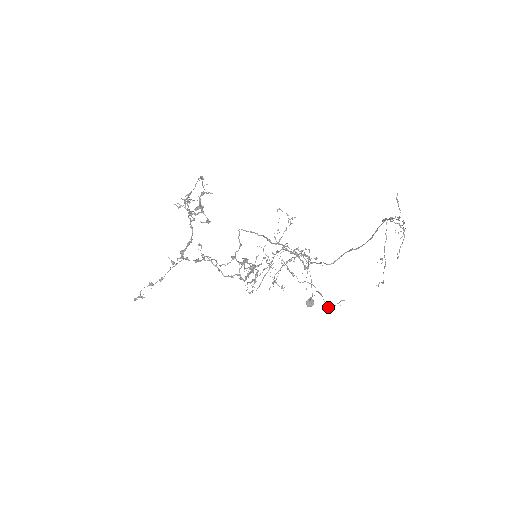
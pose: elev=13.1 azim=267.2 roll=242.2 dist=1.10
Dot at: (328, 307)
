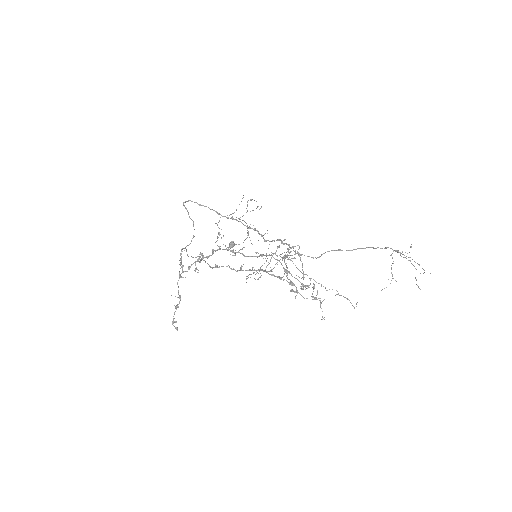
Dot at: occluded
